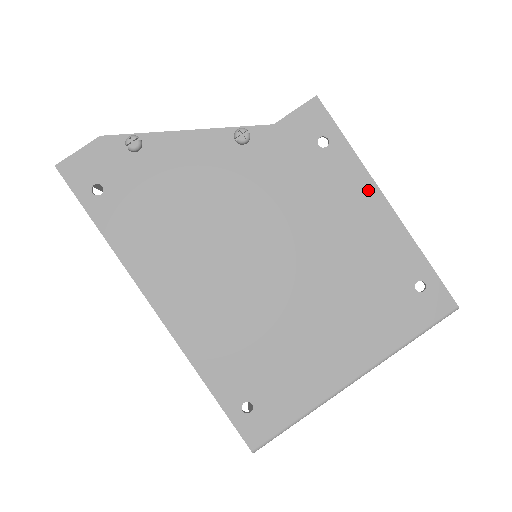
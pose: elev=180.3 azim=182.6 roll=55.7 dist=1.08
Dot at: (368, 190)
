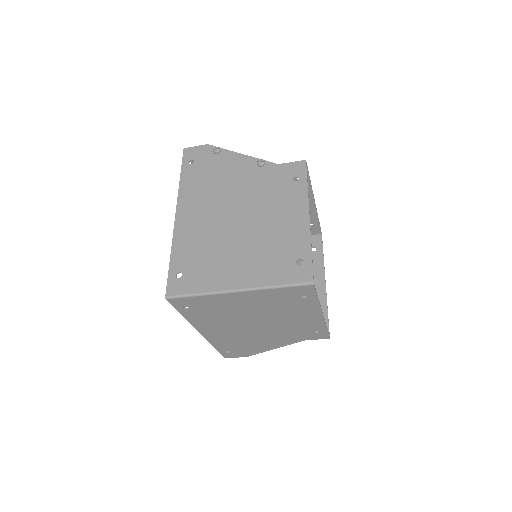
Dot at: (303, 207)
